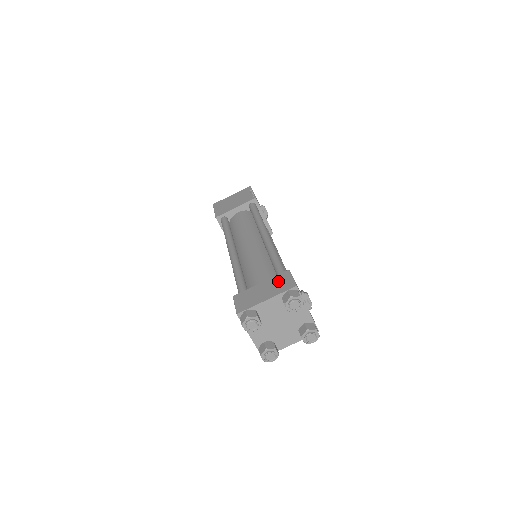
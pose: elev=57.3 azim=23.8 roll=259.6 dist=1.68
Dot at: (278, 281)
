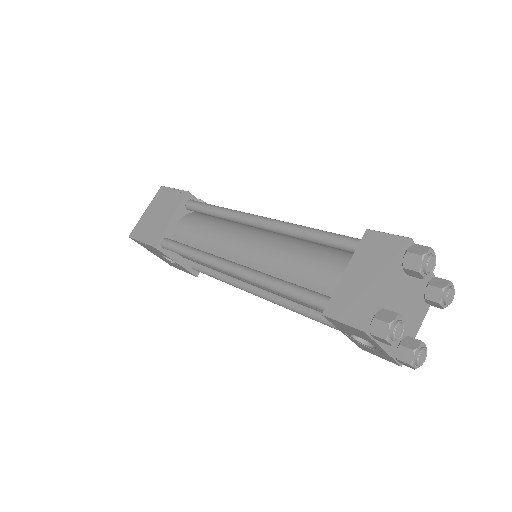
Dot at: (371, 251)
